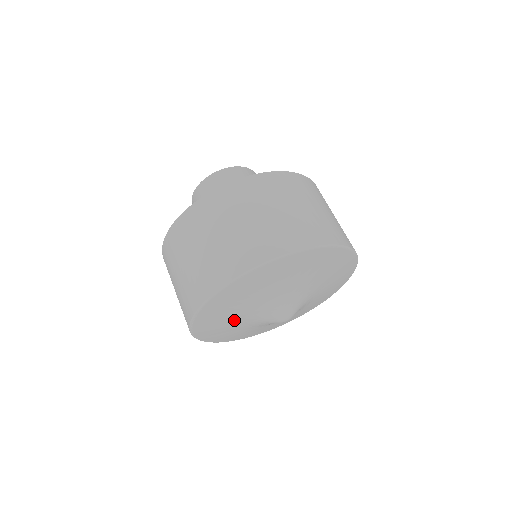
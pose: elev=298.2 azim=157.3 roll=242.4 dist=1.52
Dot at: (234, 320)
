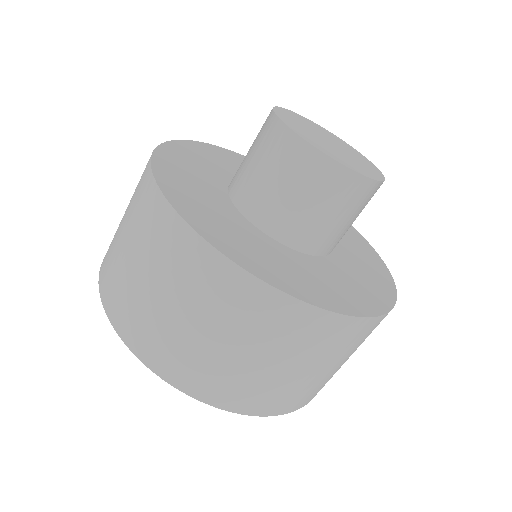
Dot at: occluded
